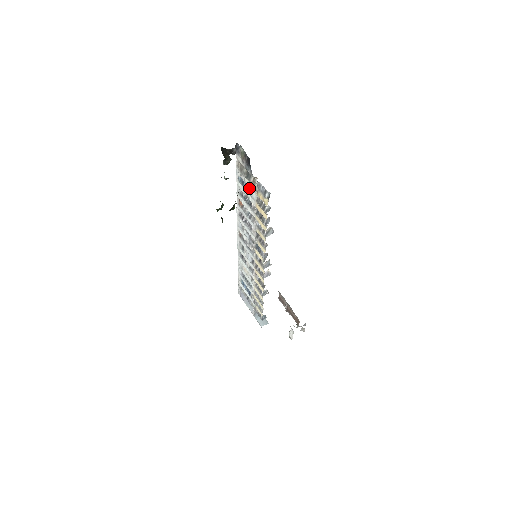
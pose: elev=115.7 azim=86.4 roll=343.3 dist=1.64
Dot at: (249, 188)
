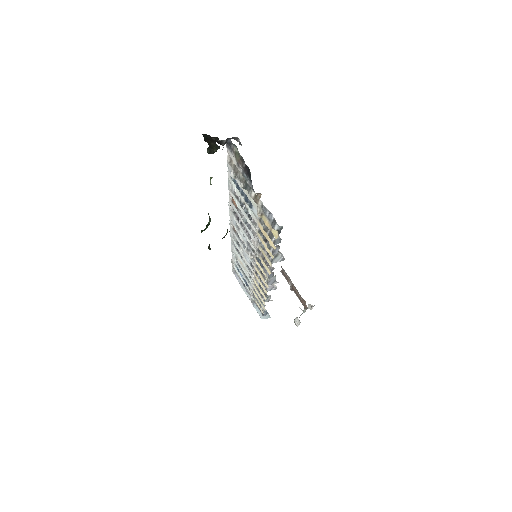
Dot at: (248, 199)
